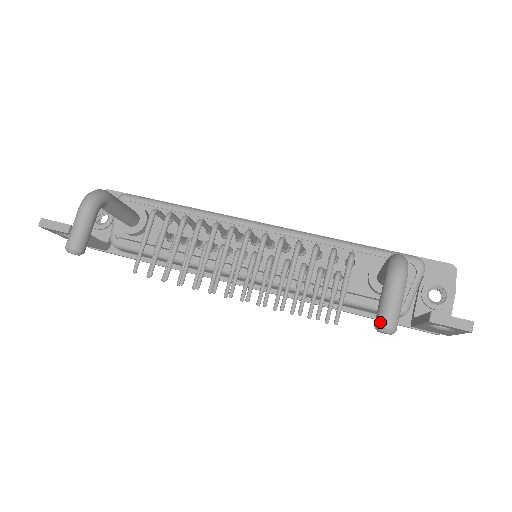
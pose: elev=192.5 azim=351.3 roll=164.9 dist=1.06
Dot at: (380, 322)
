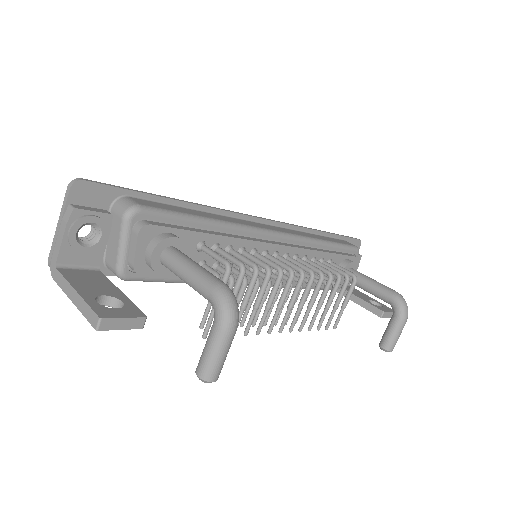
Dot at: (390, 348)
